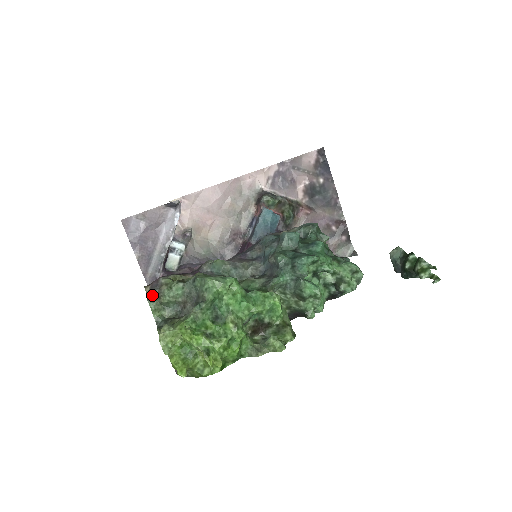
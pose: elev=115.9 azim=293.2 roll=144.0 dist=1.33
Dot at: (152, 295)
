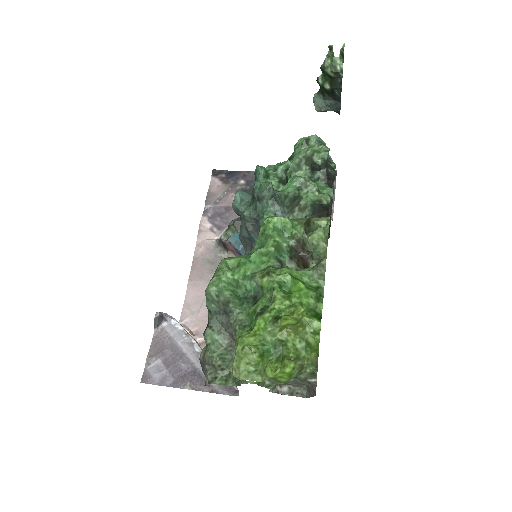
Dot at: (208, 376)
